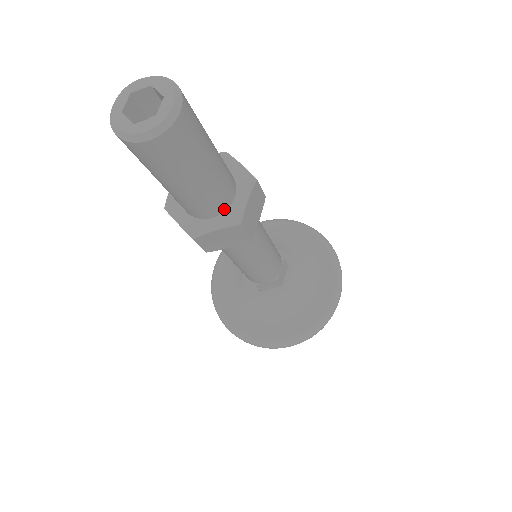
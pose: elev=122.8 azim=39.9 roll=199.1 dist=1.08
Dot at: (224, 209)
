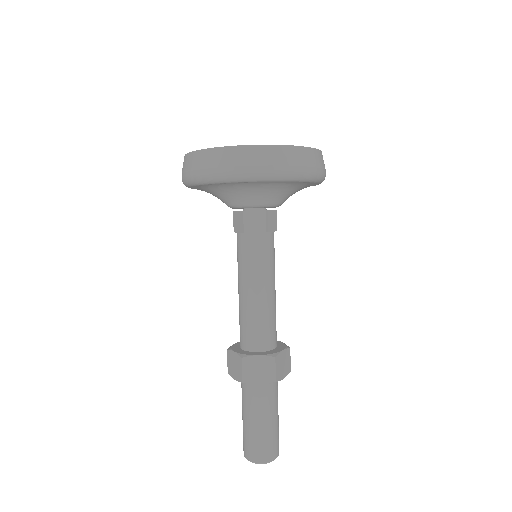
Dot at: occluded
